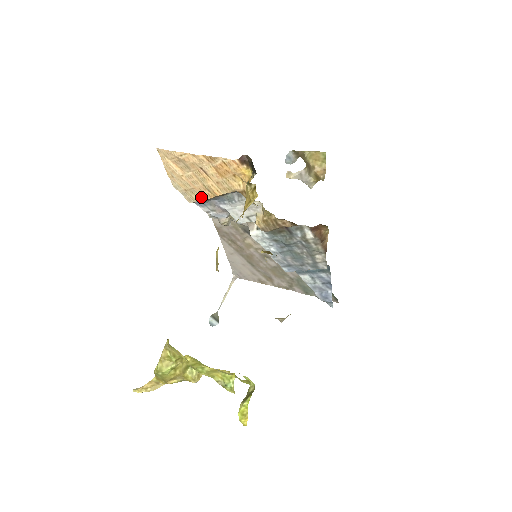
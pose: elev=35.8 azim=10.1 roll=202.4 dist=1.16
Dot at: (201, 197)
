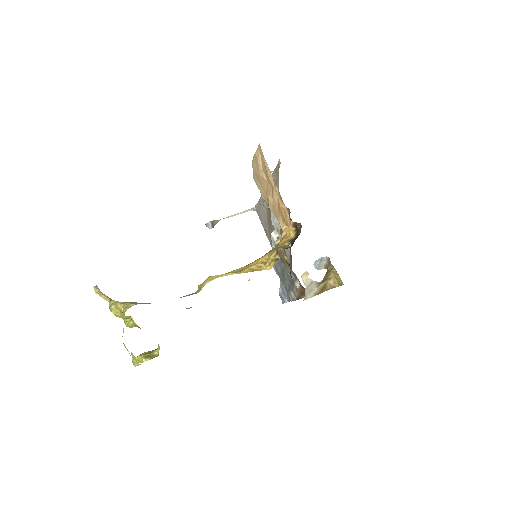
Dot at: (261, 190)
